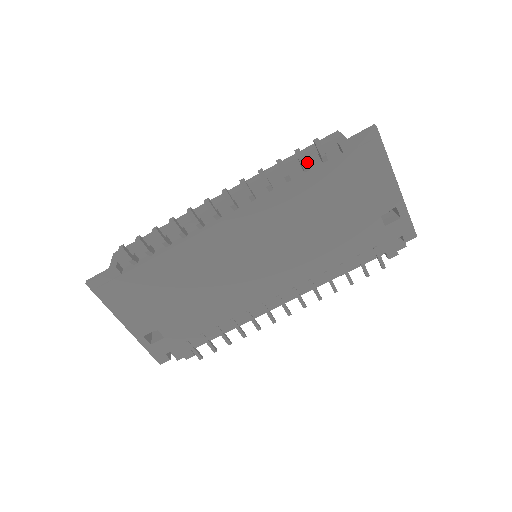
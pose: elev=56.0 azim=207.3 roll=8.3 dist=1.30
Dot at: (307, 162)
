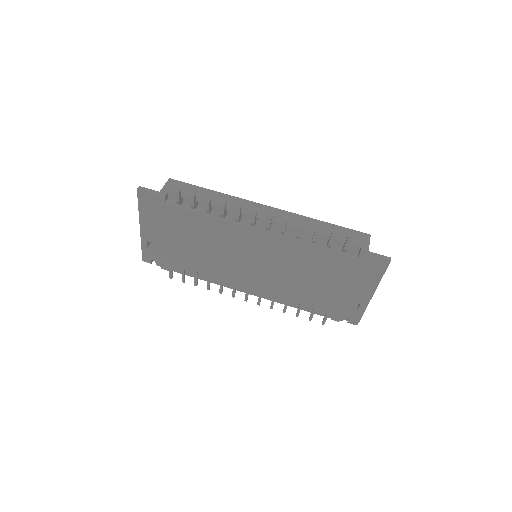
Dot at: (334, 241)
